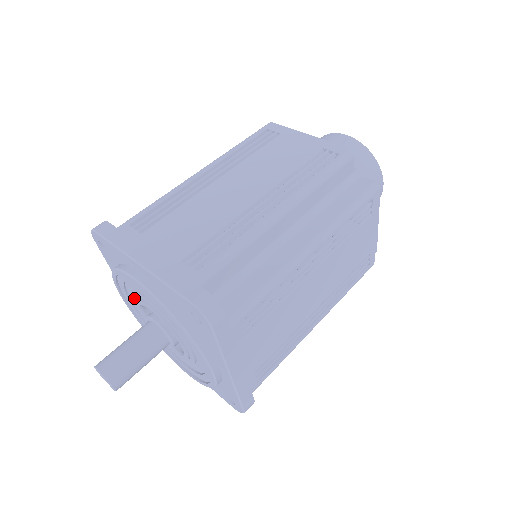
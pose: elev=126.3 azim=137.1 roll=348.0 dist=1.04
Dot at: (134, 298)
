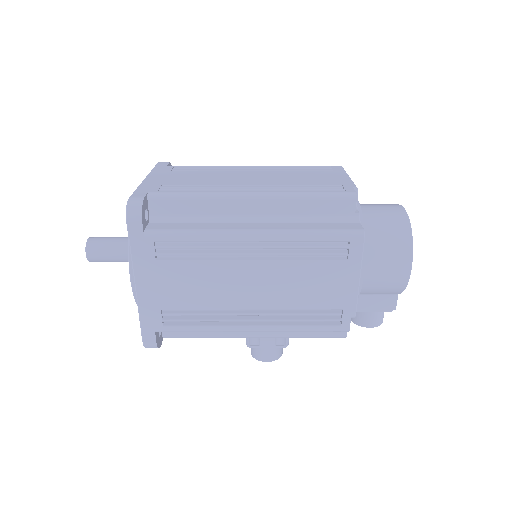
Dot at: occluded
